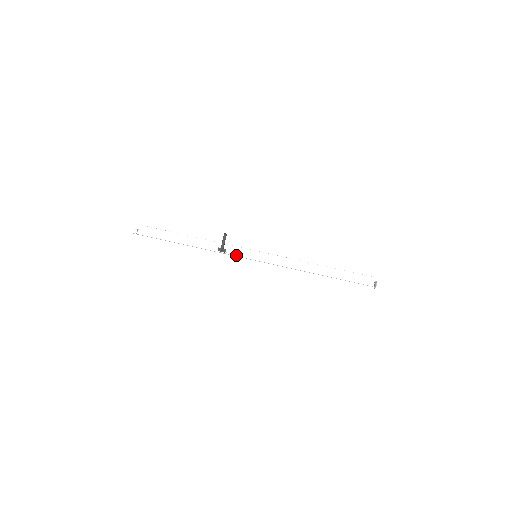
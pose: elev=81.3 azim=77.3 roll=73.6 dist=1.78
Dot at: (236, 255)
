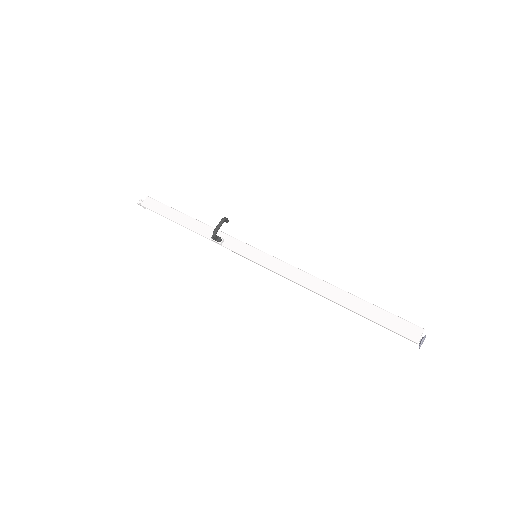
Dot at: (232, 249)
